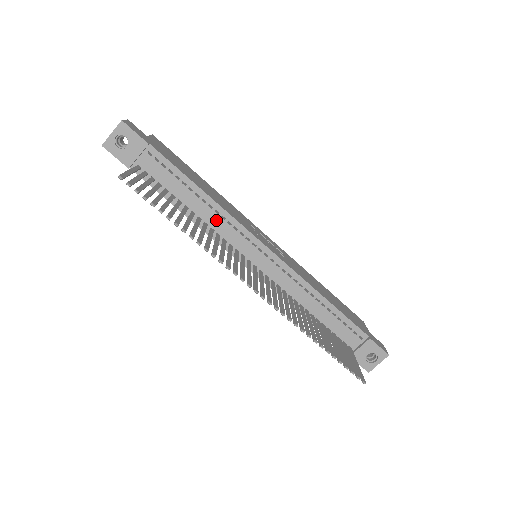
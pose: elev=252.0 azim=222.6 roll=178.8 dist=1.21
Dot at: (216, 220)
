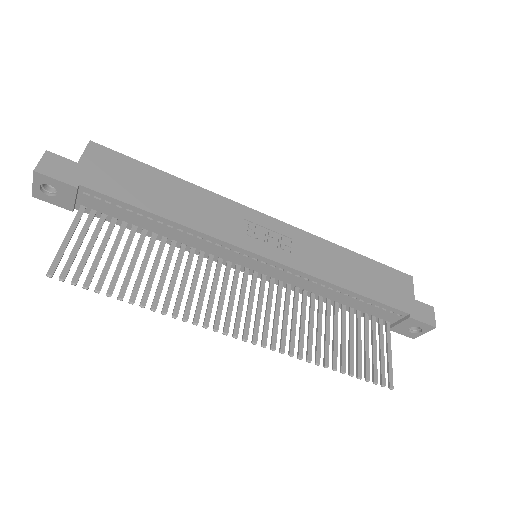
Dot at: (193, 240)
